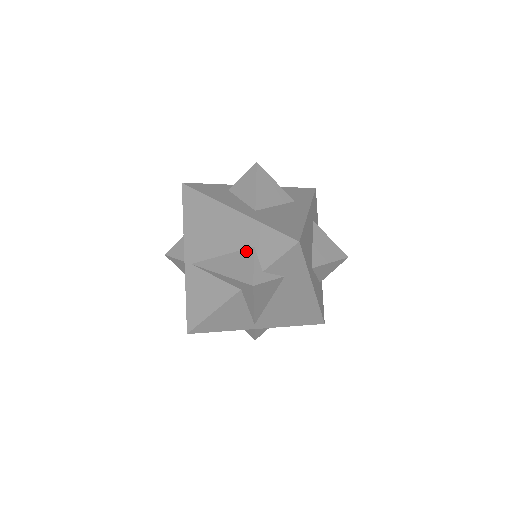
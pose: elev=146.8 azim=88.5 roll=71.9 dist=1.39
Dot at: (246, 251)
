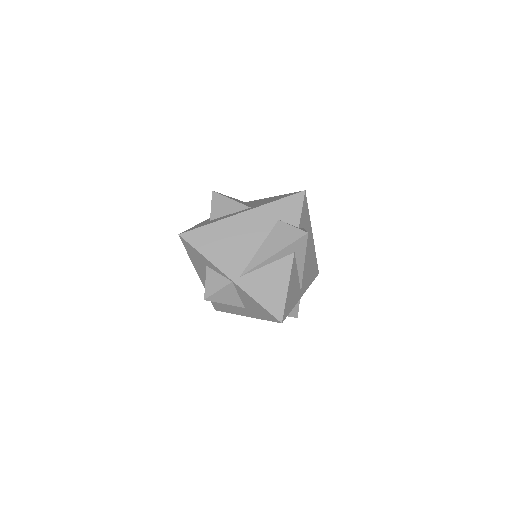
Dot at: (276, 227)
